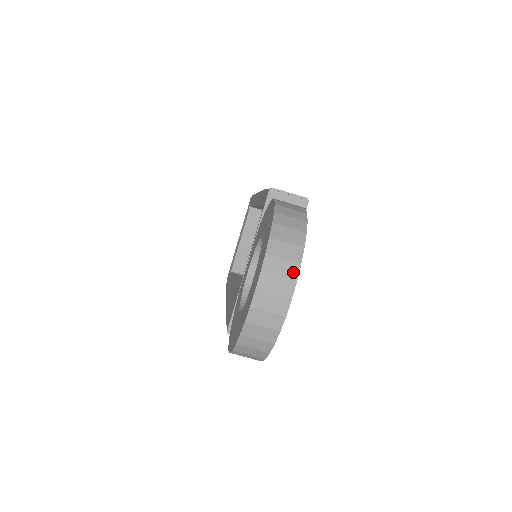
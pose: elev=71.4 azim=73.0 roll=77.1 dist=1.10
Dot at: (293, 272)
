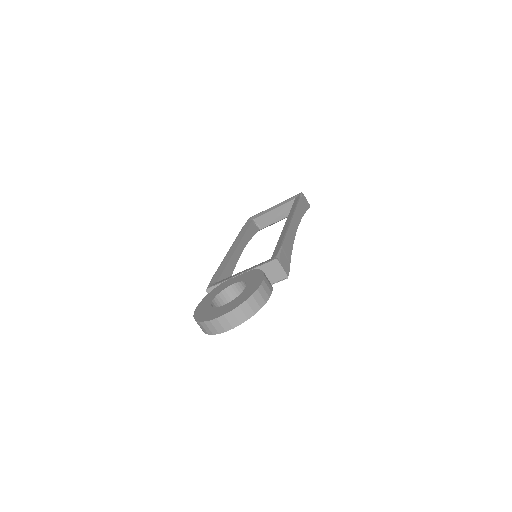
Dot at: (235, 325)
